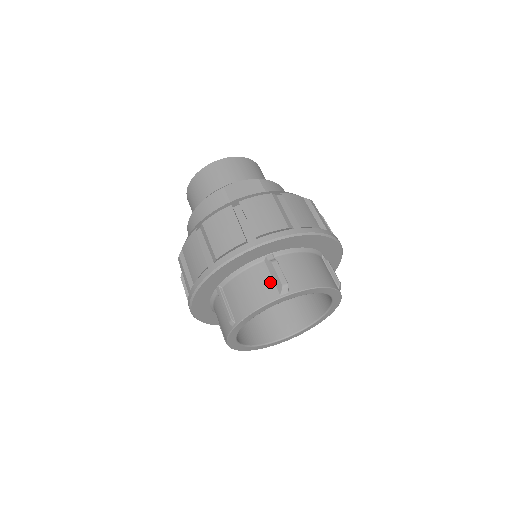
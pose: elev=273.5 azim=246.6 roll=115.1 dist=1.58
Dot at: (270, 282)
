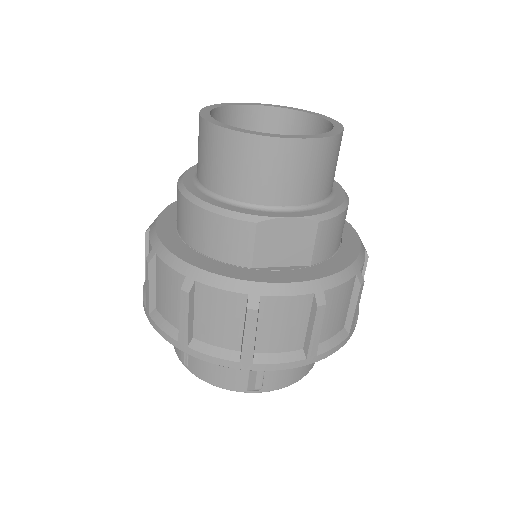
Dot at: (244, 375)
